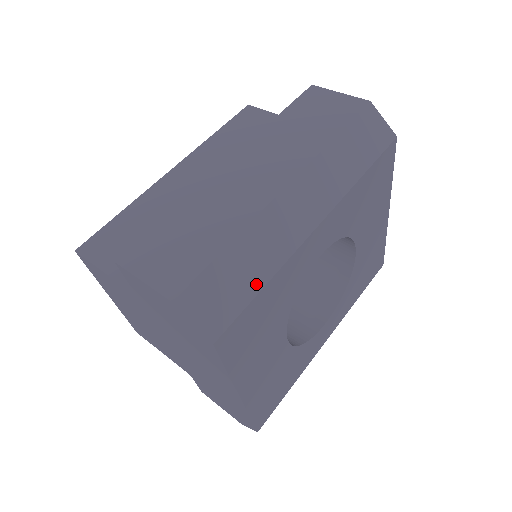
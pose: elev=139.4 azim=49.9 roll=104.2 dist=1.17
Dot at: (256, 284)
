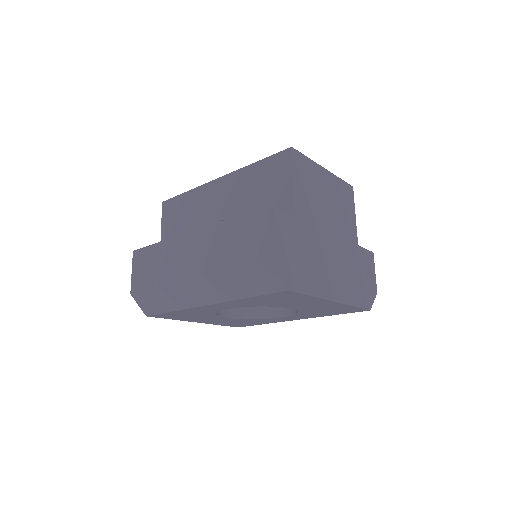
Dot at: (168, 309)
